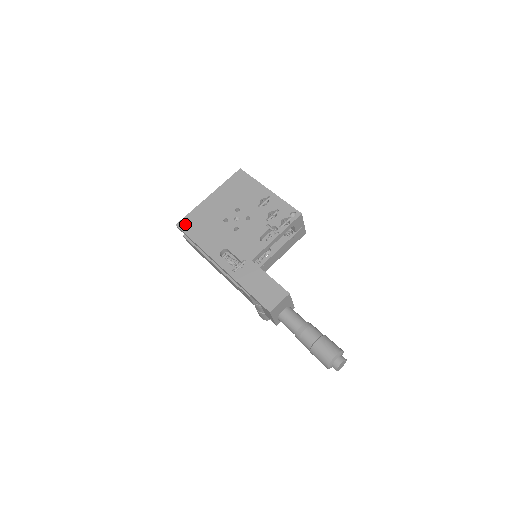
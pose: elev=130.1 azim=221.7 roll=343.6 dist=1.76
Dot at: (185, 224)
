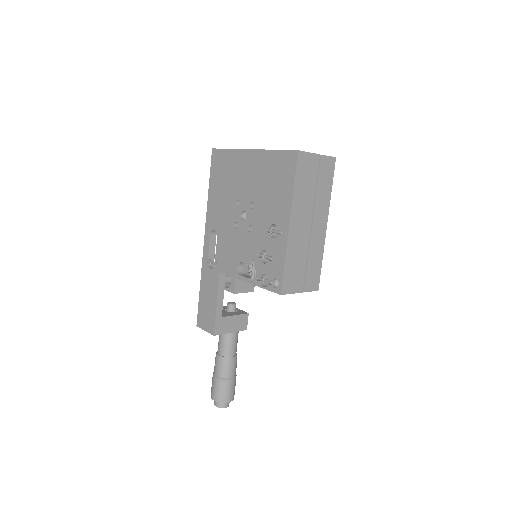
Dot at: (216, 159)
